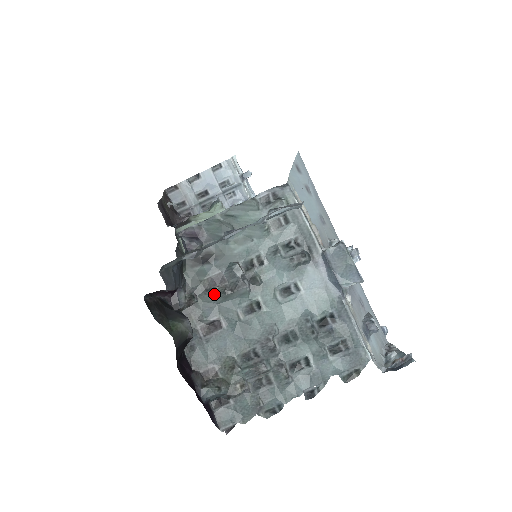
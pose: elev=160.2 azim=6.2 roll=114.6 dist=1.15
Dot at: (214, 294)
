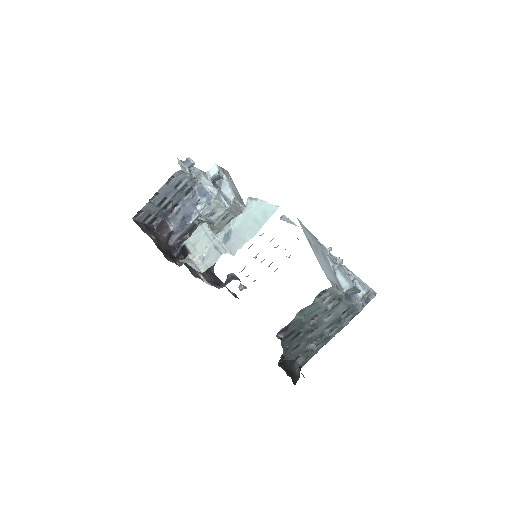
Dot at: (297, 340)
